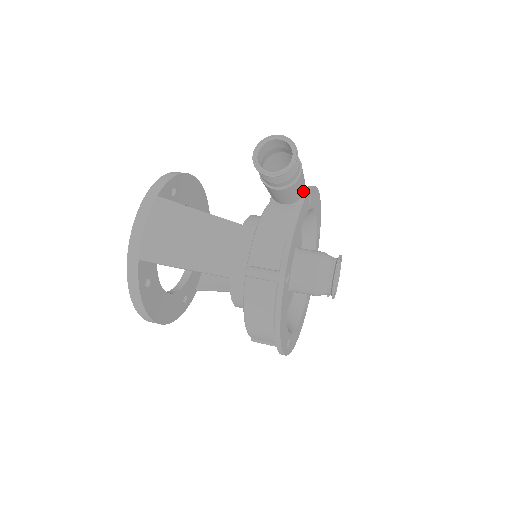
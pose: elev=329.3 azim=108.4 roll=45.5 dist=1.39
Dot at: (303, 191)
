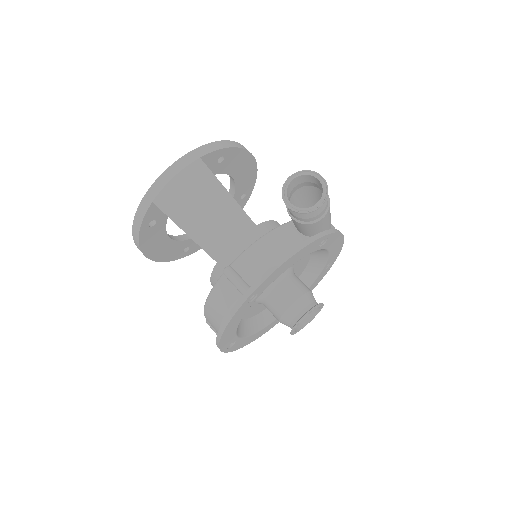
Dot at: (320, 232)
